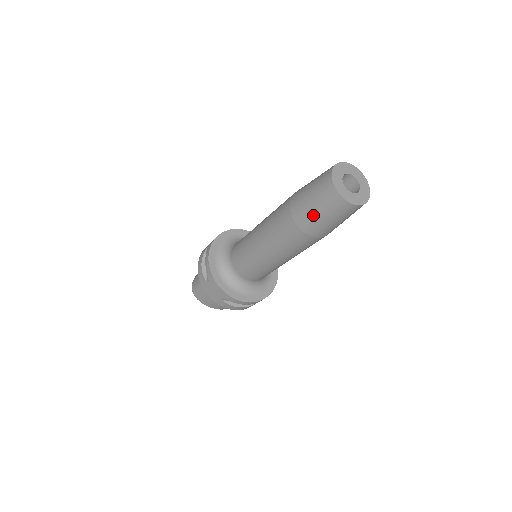
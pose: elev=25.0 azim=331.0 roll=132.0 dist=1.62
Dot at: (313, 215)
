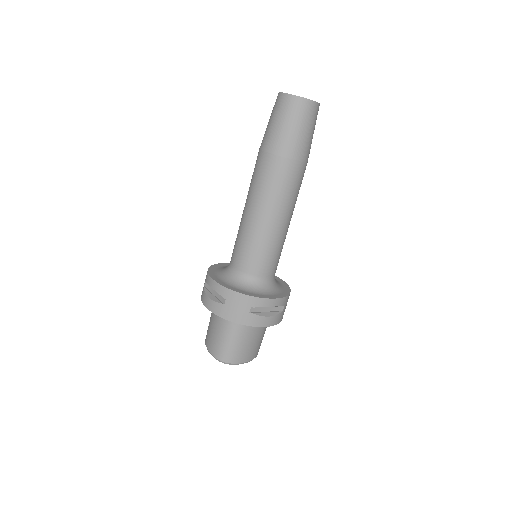
Dot at: occluded
